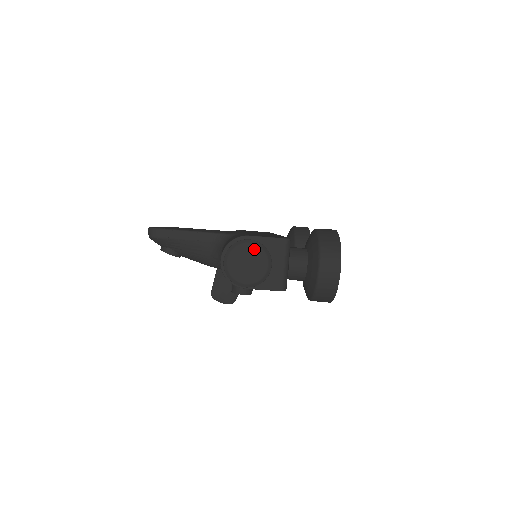
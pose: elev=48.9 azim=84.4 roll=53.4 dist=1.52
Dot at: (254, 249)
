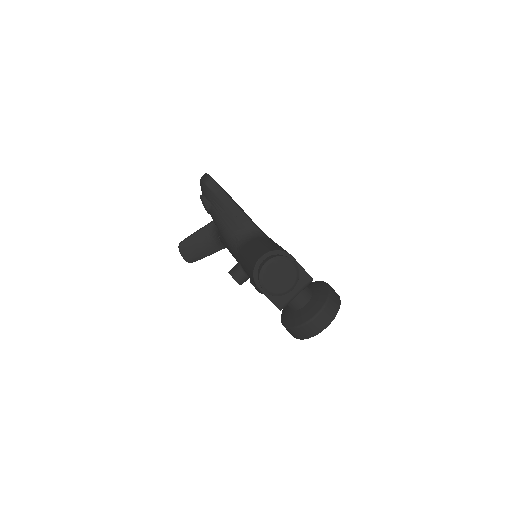
Dot at: (292, 271)
